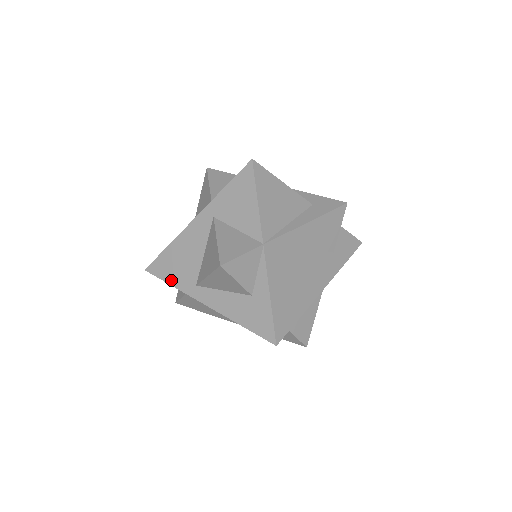
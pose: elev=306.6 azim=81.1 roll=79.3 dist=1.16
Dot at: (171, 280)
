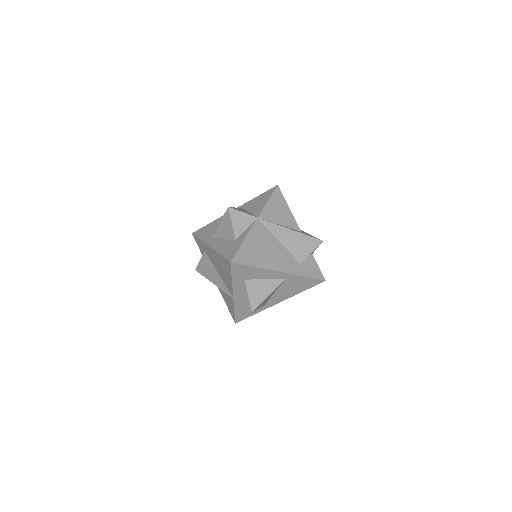
Dot at: (201, 236)
